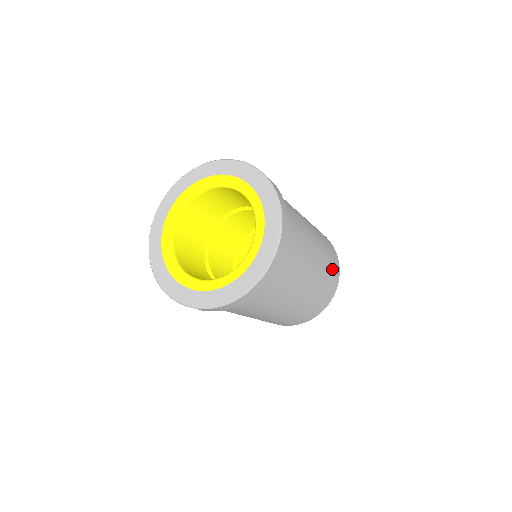
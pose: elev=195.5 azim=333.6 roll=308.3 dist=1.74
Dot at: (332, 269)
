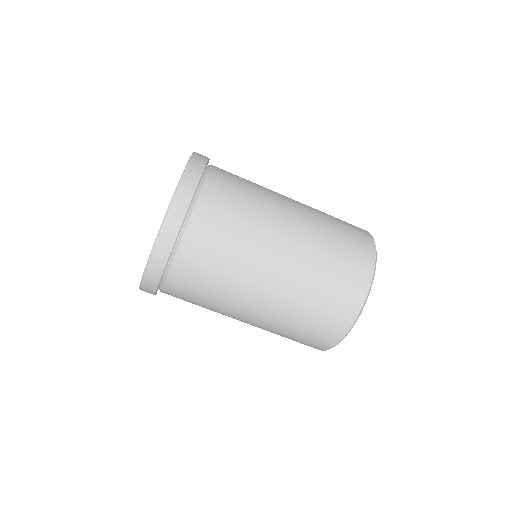
Dot at: (347, 231)
